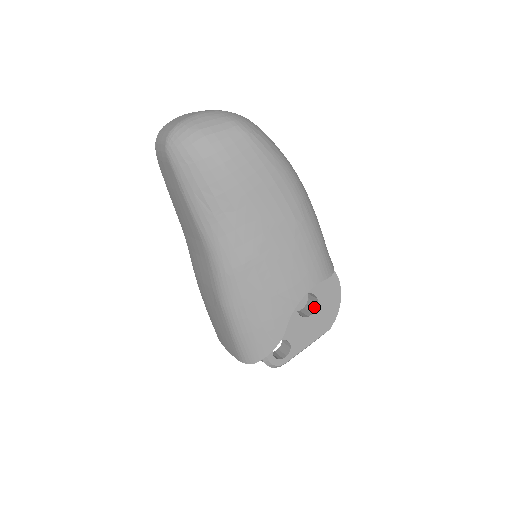
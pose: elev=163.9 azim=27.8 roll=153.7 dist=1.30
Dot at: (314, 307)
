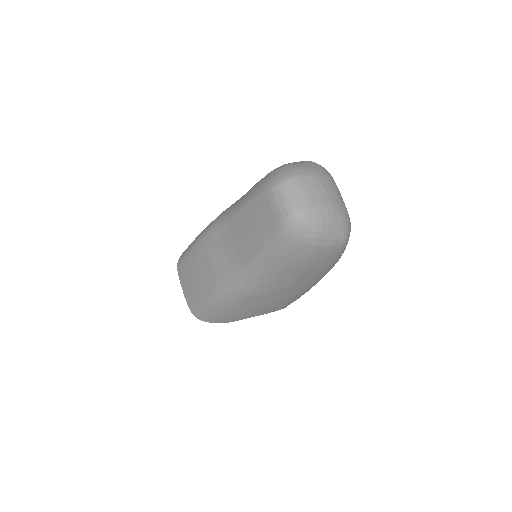
Dot at: occluded
